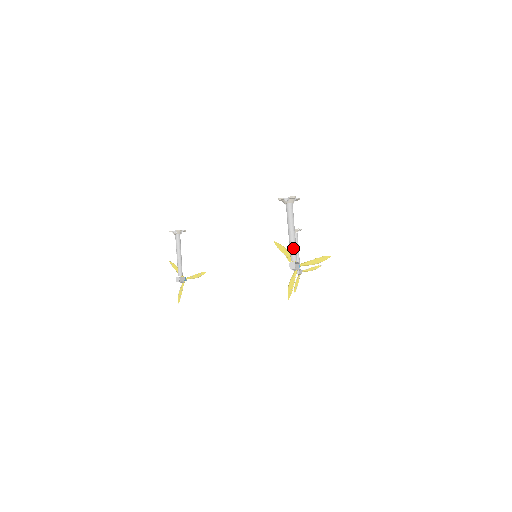
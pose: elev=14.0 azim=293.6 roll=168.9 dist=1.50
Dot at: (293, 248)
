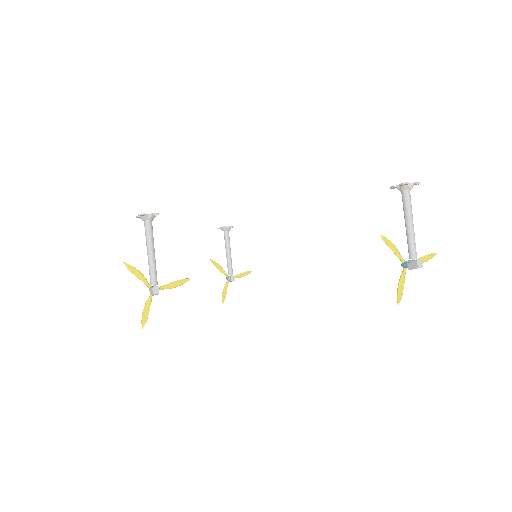
Dot at: (415, 243)
